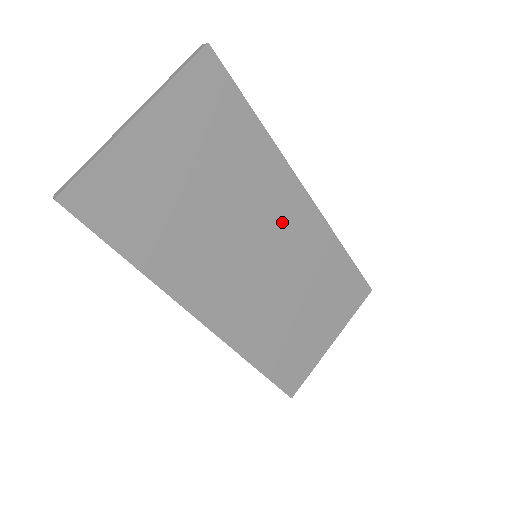
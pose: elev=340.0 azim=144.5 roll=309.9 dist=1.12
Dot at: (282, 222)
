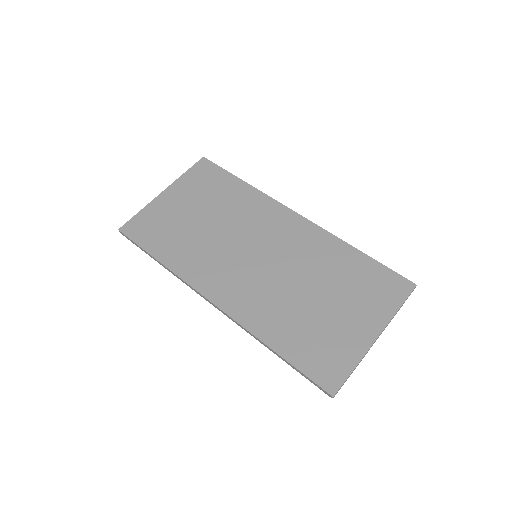
Dot at: (274, 231)
